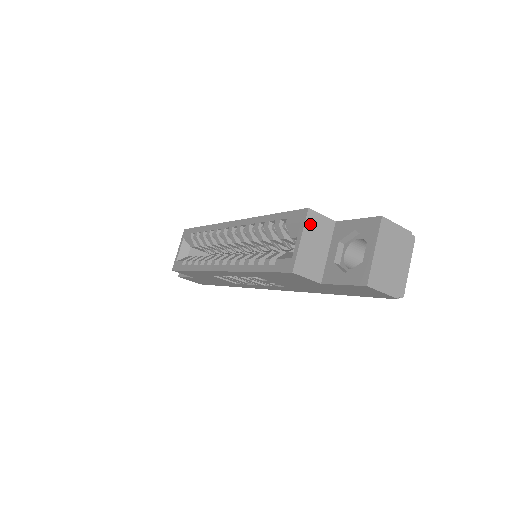
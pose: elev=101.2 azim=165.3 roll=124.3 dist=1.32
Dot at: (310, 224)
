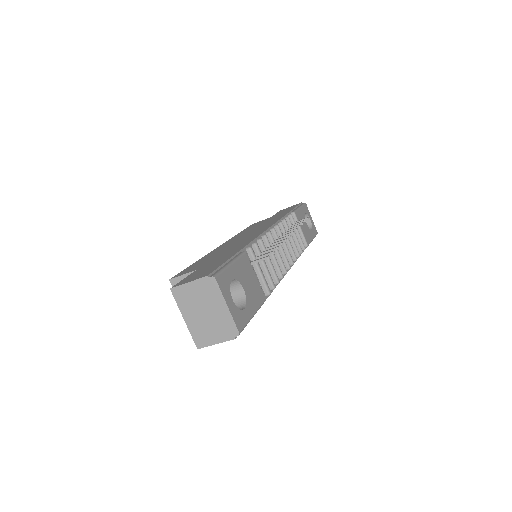
Dot at: occluded
